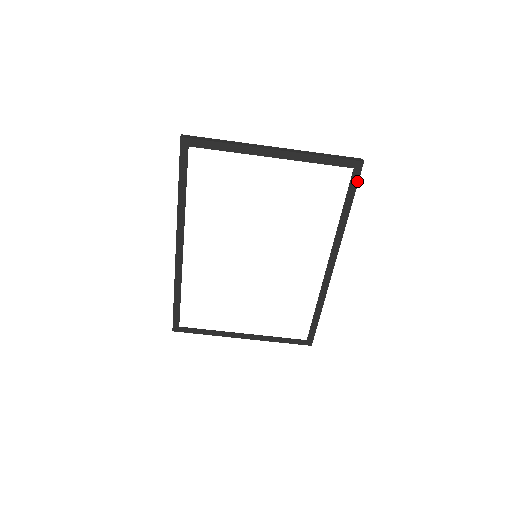
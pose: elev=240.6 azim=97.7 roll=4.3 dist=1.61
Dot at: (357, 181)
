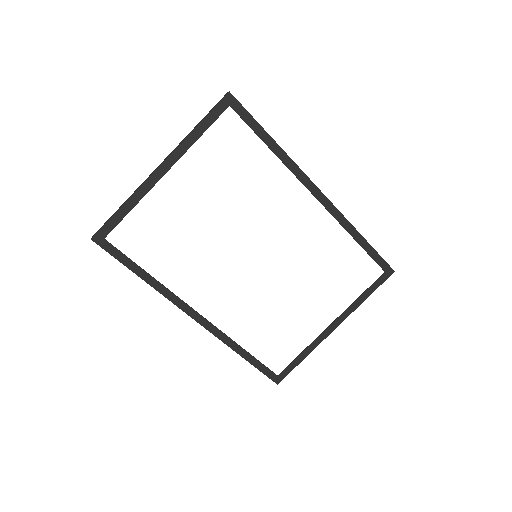
Dot at: (245, 111)
